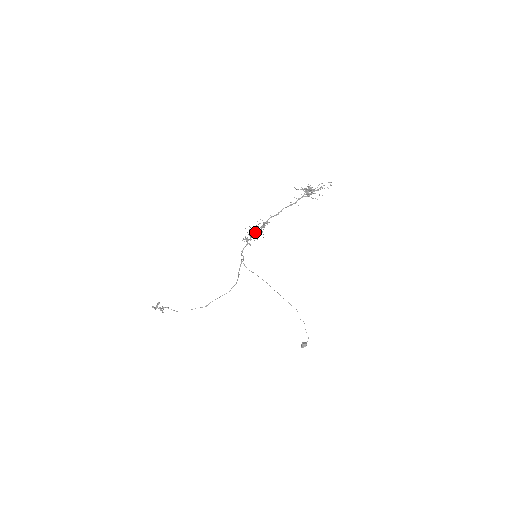
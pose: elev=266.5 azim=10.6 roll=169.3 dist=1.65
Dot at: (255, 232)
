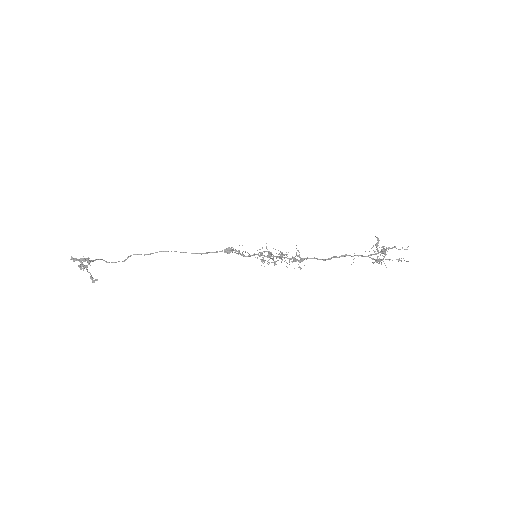
Dot at: (279, 257)
